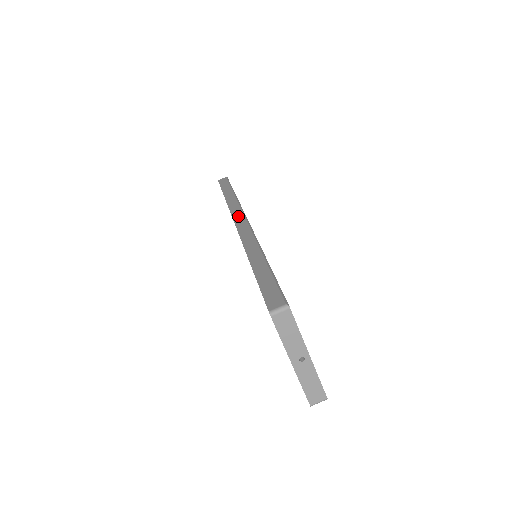
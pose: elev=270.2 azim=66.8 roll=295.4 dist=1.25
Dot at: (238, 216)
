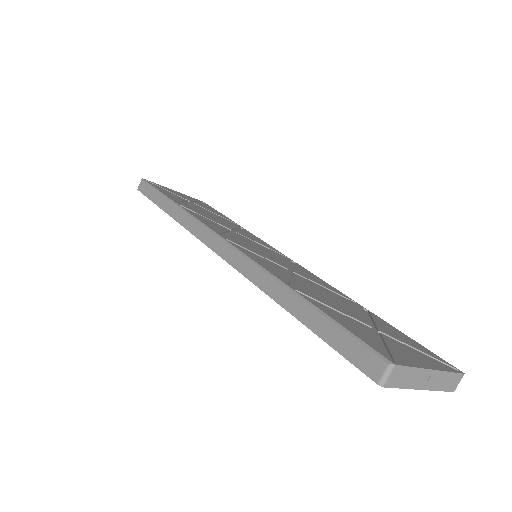
Dot at: (209, 239)
